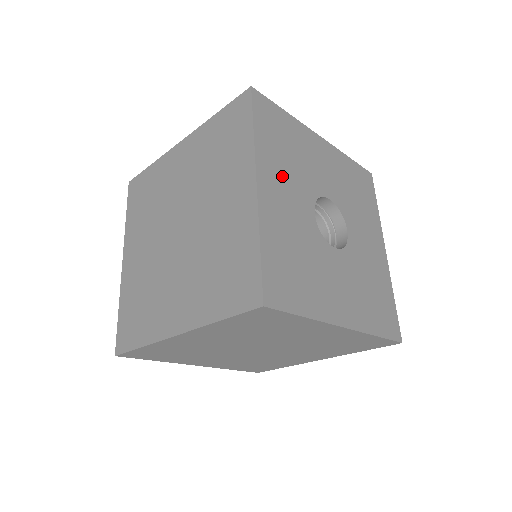
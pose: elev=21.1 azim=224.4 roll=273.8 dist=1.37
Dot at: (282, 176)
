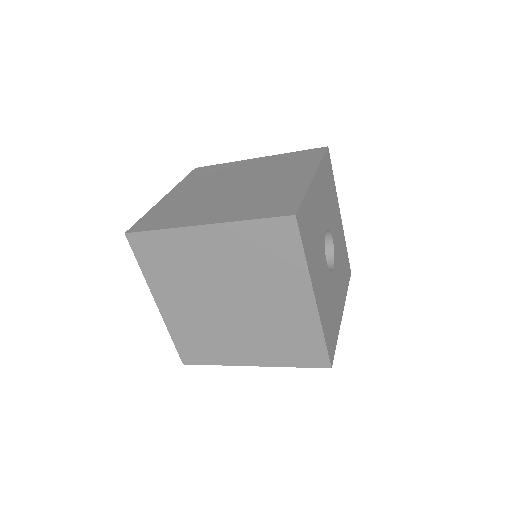
Dot at: (317, 266)
